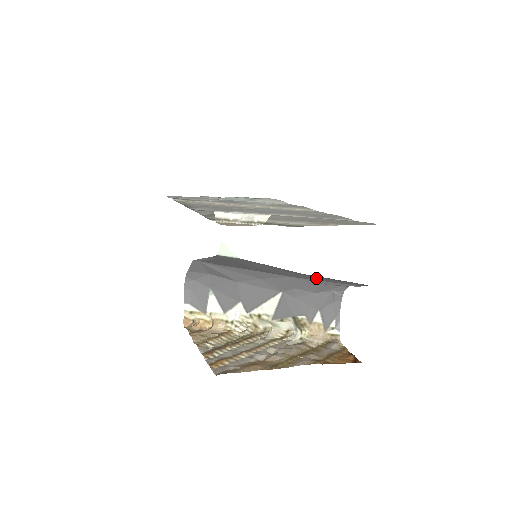
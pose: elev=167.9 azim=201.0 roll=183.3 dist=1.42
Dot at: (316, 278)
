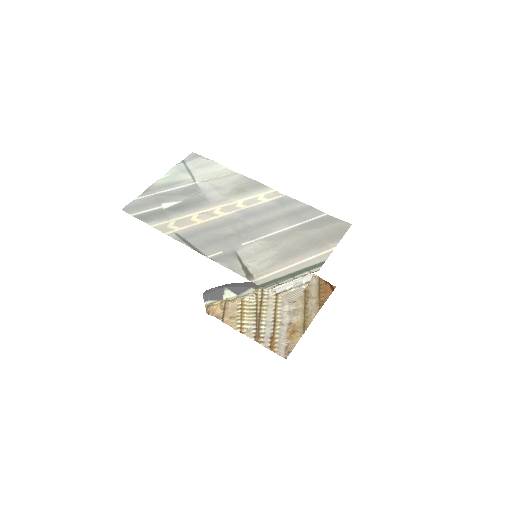
Dot at: occluded
